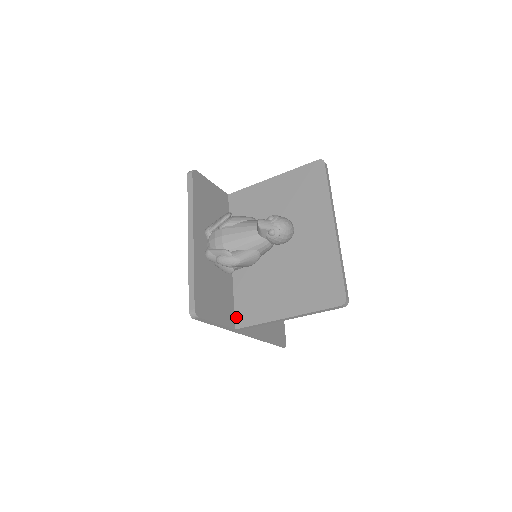
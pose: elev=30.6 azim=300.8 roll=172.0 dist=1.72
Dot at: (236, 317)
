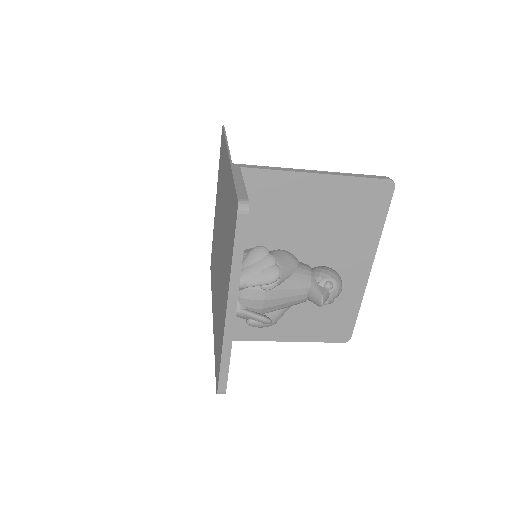
Dot at: occluded
